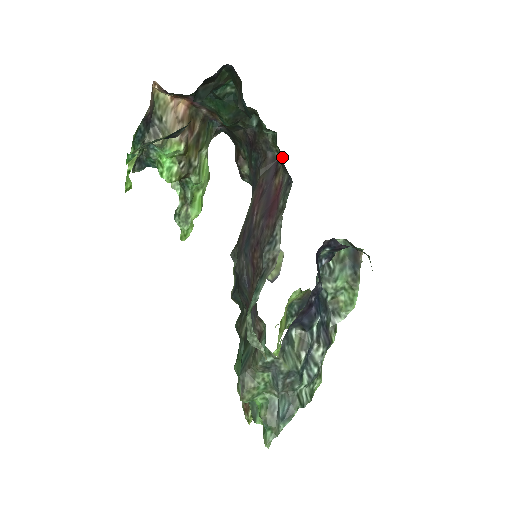
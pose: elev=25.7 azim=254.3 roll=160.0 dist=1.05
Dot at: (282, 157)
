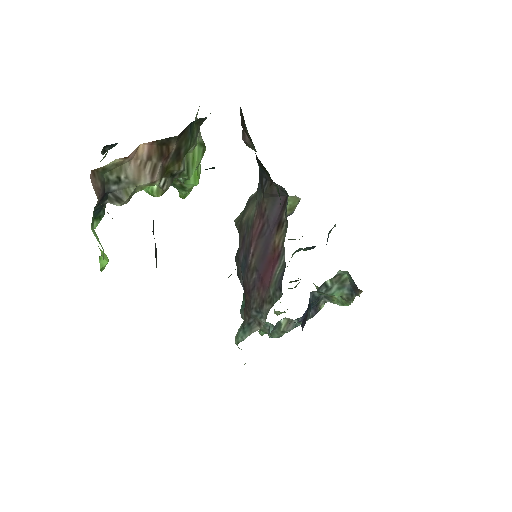
Dot at: occluded
